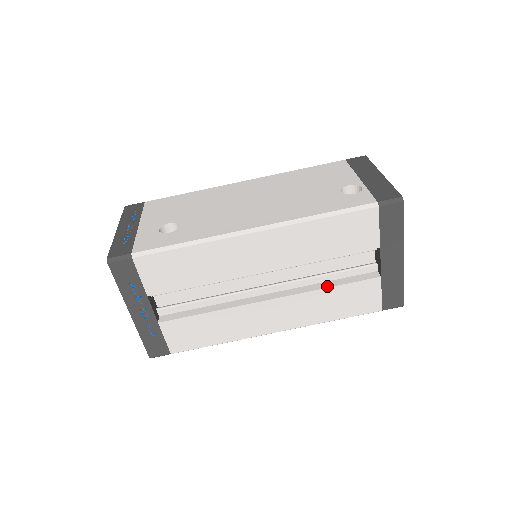
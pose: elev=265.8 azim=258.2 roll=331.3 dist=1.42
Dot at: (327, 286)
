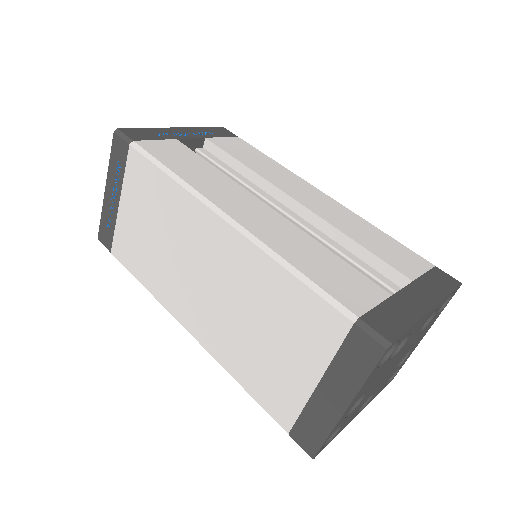
Dot at: (327, 251)
